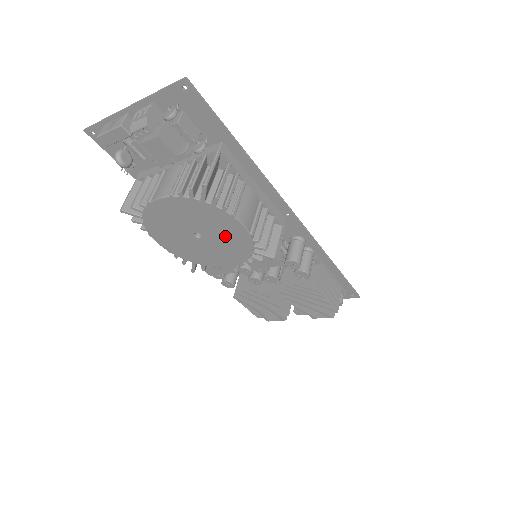
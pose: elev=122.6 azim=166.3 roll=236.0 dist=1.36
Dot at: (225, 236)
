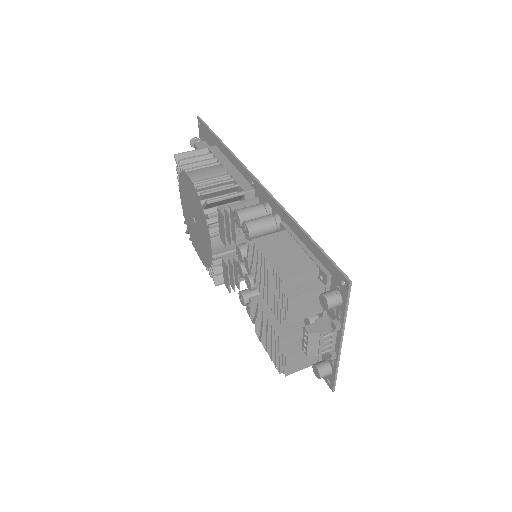
Dot at: (194, 203)
